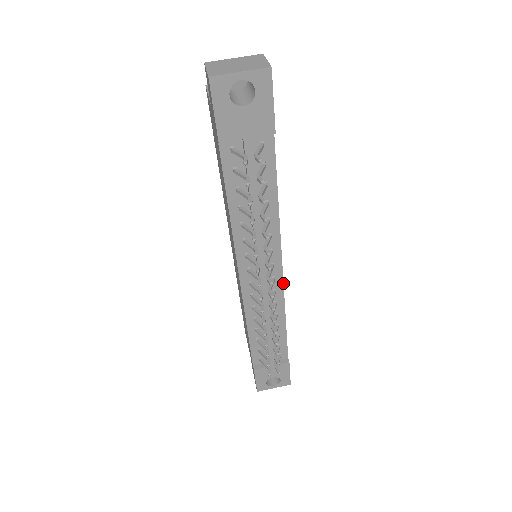
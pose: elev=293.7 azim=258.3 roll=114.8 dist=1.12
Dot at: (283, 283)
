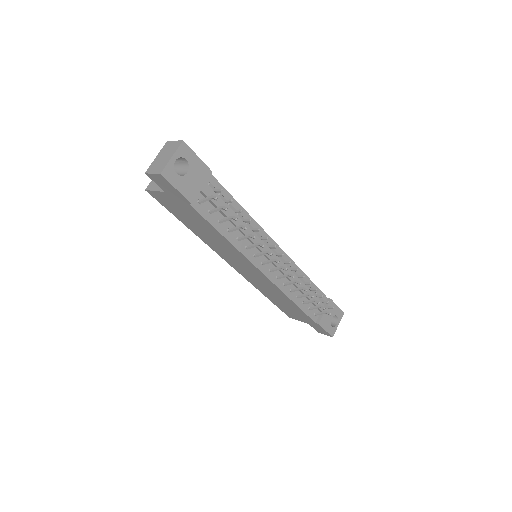
Dot at: (285, 253)
